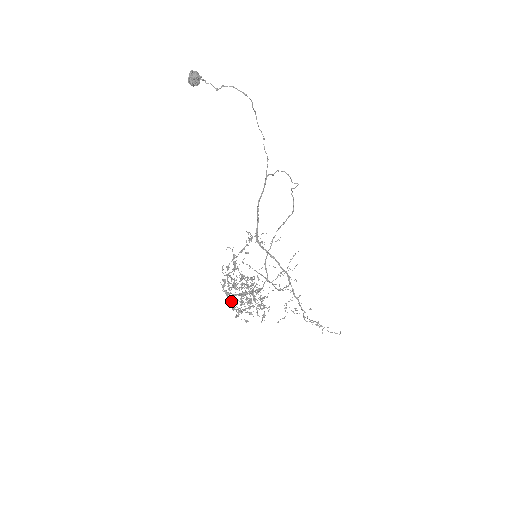
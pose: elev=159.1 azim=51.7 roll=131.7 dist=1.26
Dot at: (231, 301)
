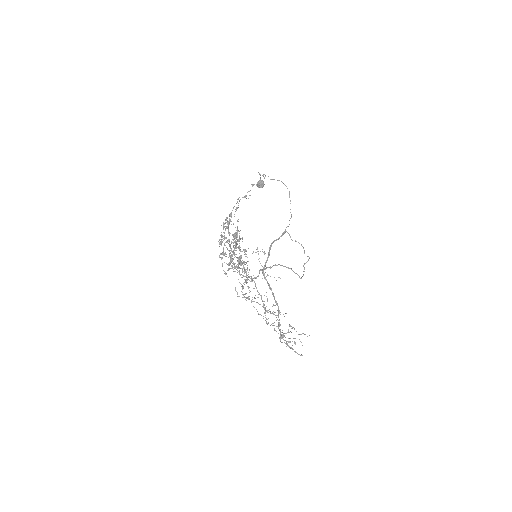
Dot at: (222, 242)
